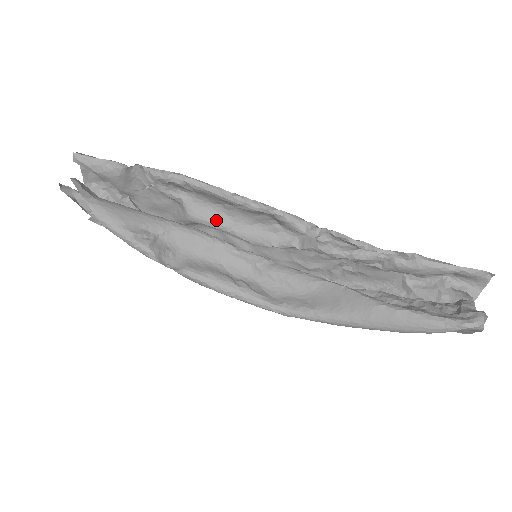
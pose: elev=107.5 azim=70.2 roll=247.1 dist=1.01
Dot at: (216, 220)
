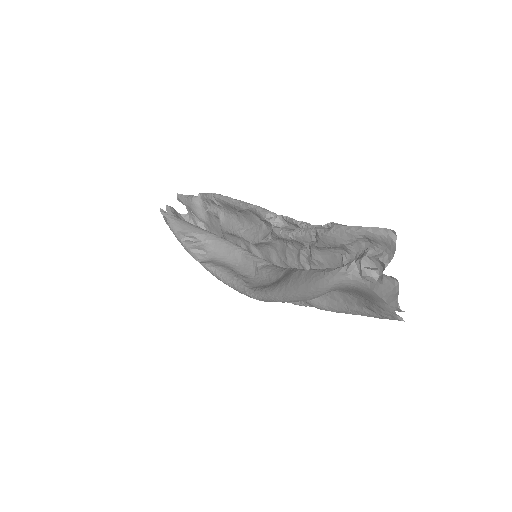
Dot at: (233, 227)
